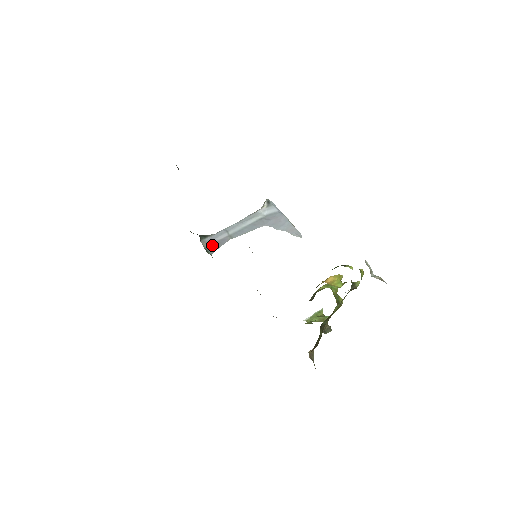
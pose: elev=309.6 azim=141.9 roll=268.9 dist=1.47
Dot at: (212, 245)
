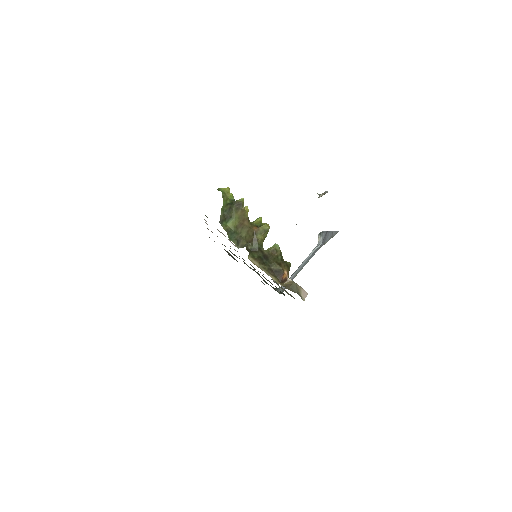
Dot at: (285, 288)
